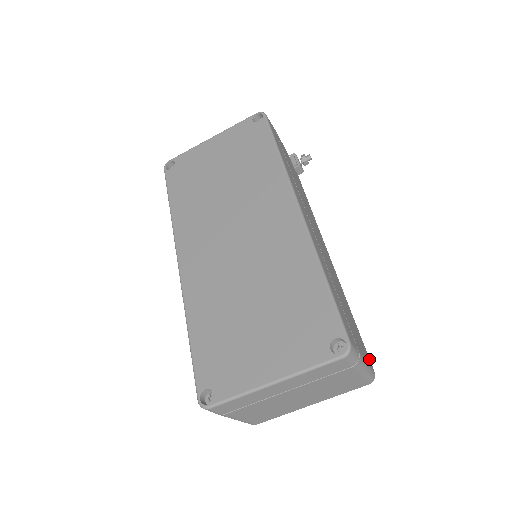
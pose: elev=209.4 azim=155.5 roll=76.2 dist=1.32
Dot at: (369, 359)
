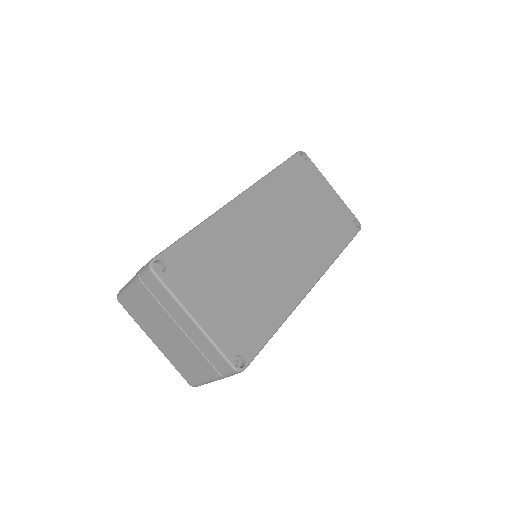
Dot at: occluded
